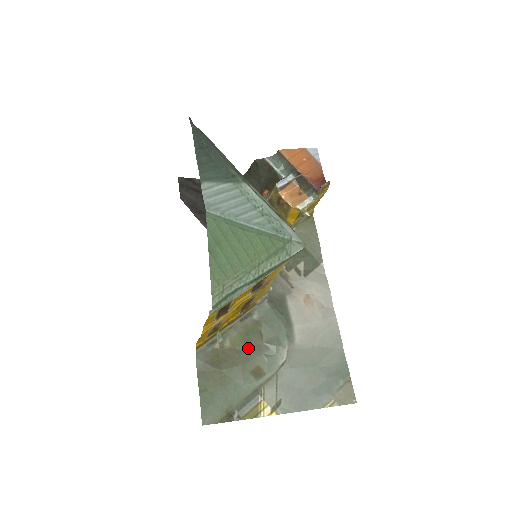
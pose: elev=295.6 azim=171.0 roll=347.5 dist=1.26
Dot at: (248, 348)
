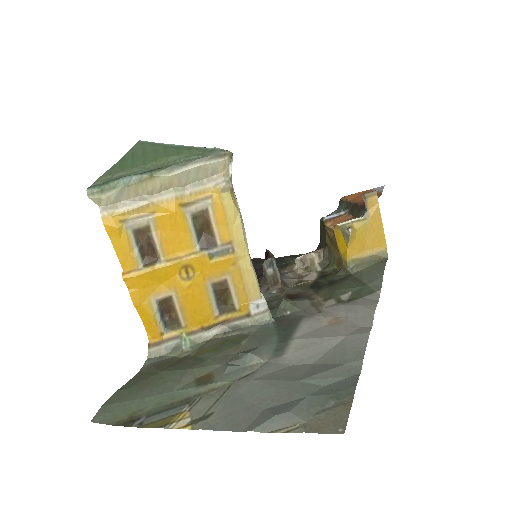
Dot at: (212, 356)
